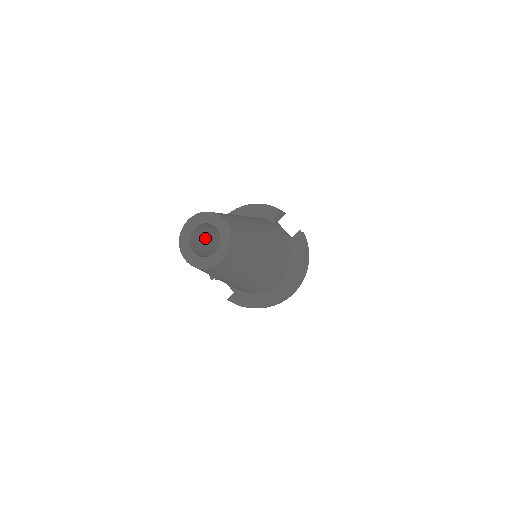
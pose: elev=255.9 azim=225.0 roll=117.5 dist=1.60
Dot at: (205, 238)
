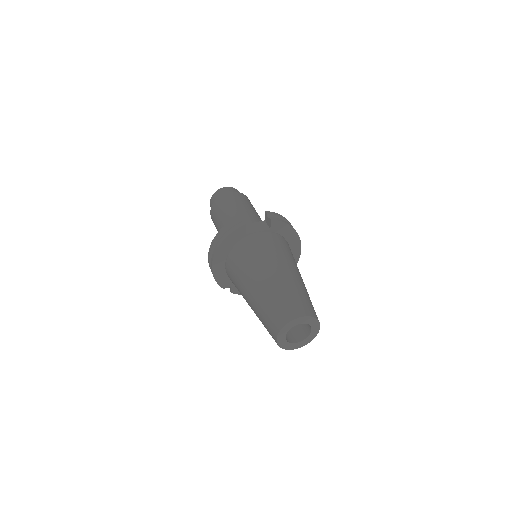
Dot at: occluded
